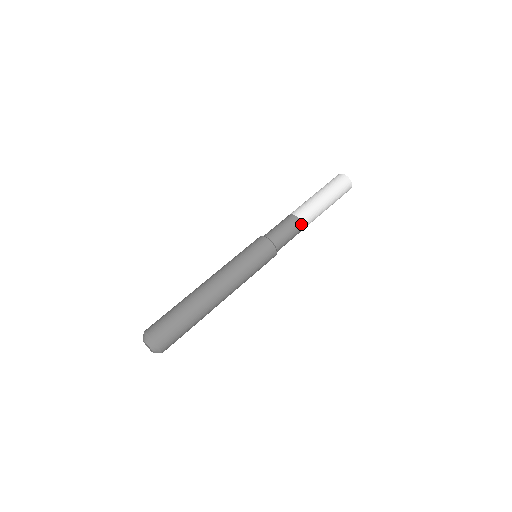
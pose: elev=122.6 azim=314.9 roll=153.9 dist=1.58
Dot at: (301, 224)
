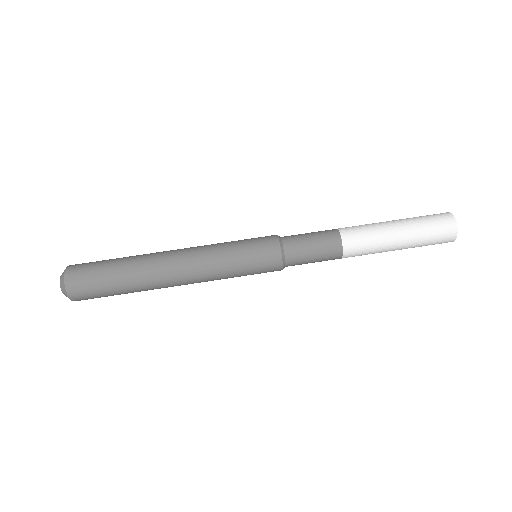
Dot at: (338, 258)
